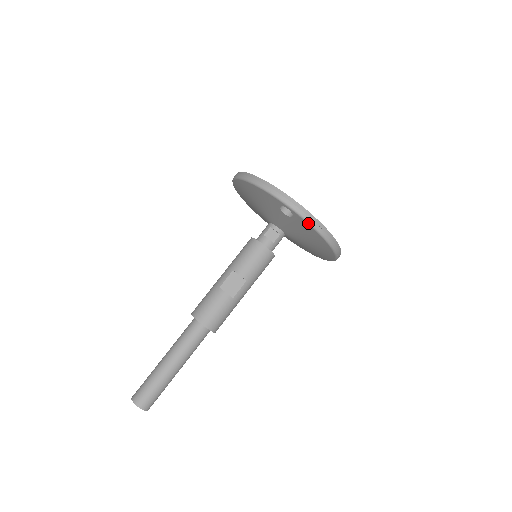
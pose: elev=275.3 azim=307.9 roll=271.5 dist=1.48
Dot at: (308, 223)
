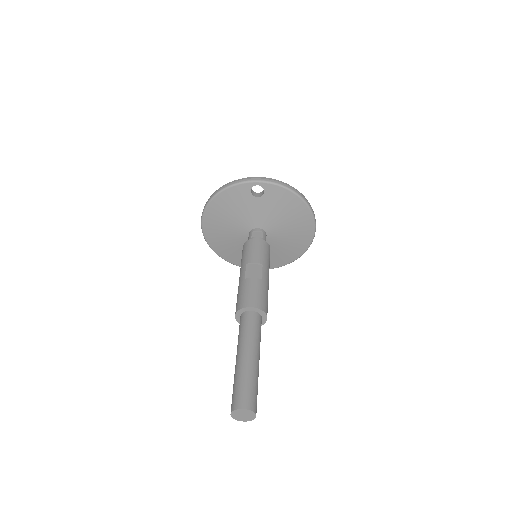
Dot at: (278, 185)
